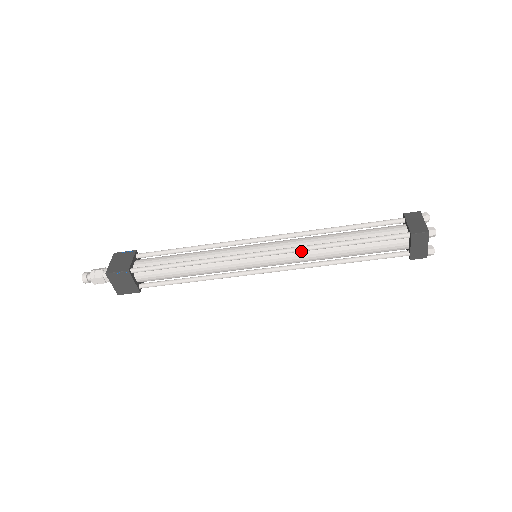
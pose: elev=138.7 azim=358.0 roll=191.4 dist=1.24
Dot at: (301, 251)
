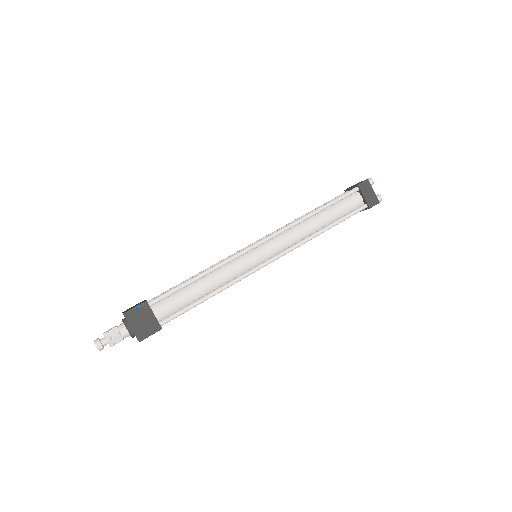
Dot at: (299, 246)
